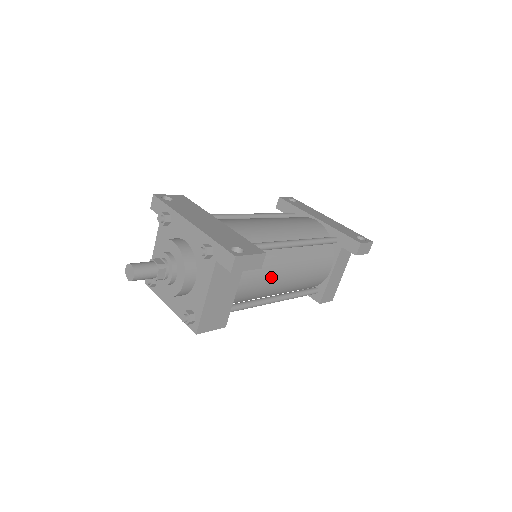
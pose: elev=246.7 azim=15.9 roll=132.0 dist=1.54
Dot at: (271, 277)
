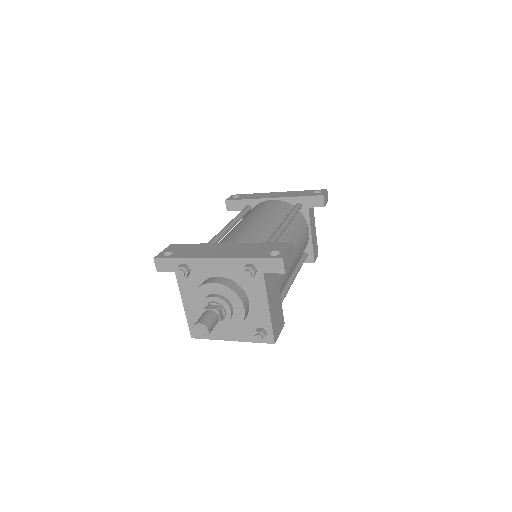
Dot at: occluded
